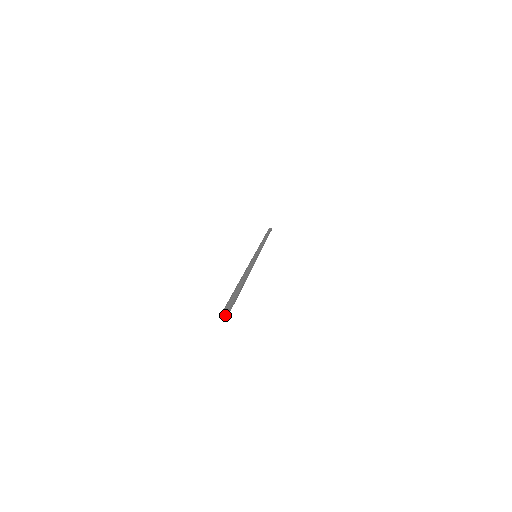
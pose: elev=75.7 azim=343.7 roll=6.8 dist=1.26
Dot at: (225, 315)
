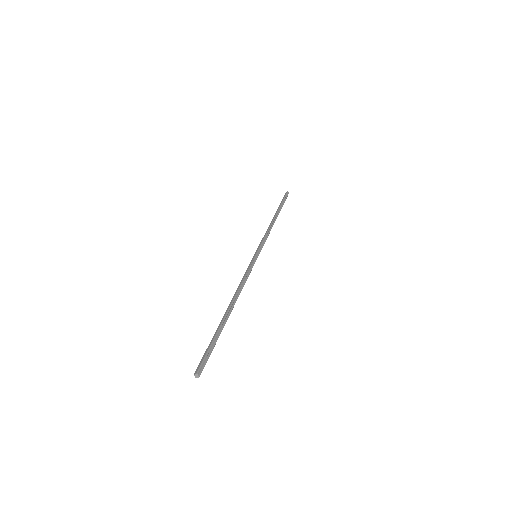
Dot at: (196, 375)
